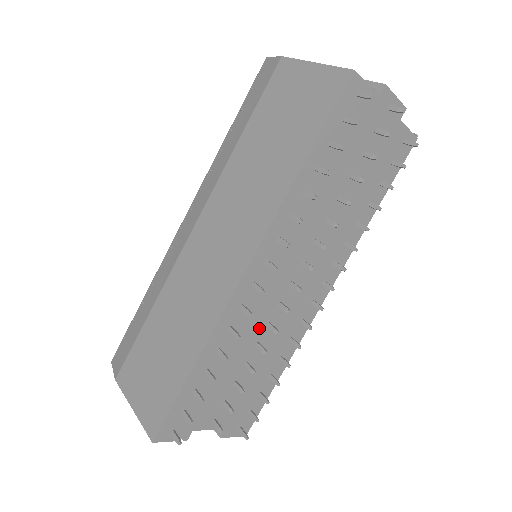
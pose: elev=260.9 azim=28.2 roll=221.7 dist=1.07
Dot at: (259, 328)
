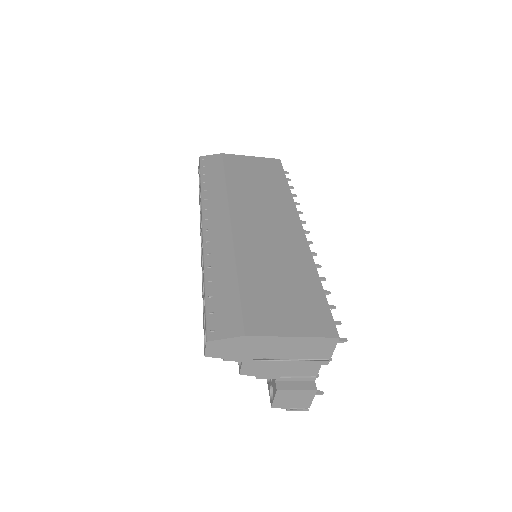
Dot at: occluded
